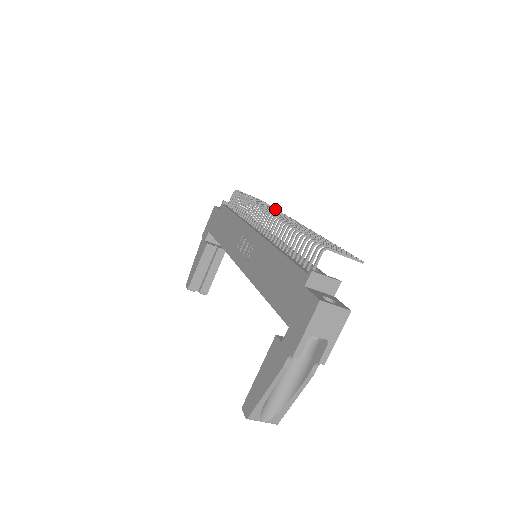
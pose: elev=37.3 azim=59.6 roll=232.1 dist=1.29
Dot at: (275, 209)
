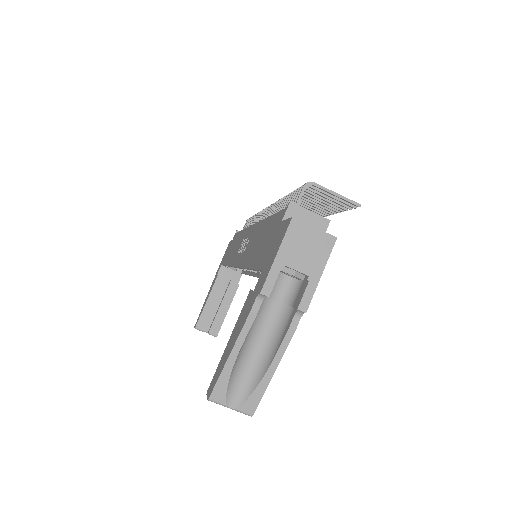
Dot at: occluded
